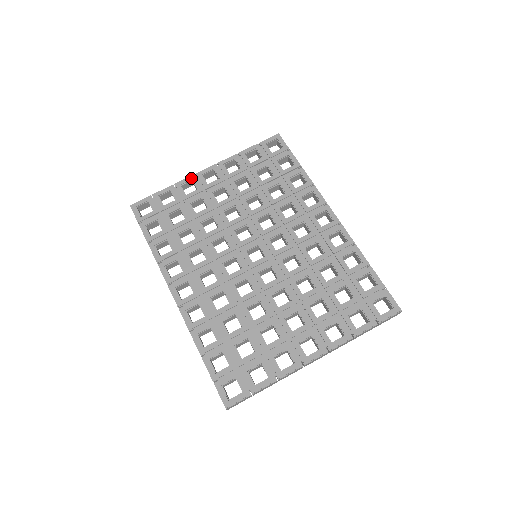
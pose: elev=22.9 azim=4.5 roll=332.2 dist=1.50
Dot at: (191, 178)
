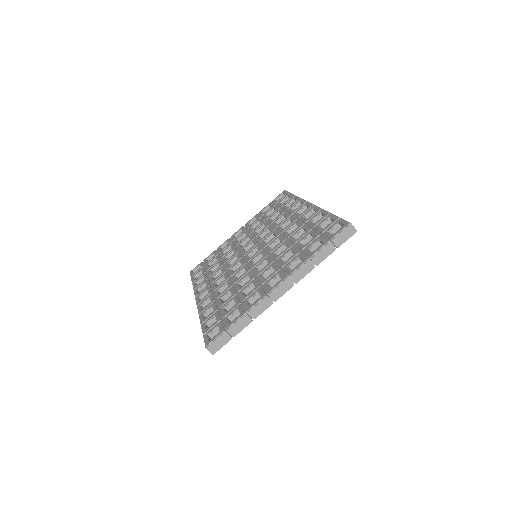
Dot at: (227, 240)
